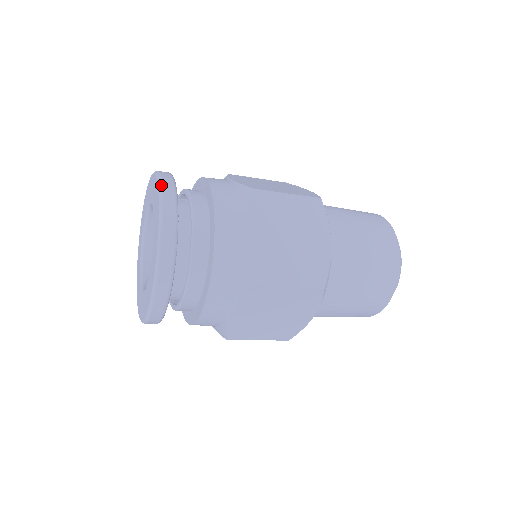
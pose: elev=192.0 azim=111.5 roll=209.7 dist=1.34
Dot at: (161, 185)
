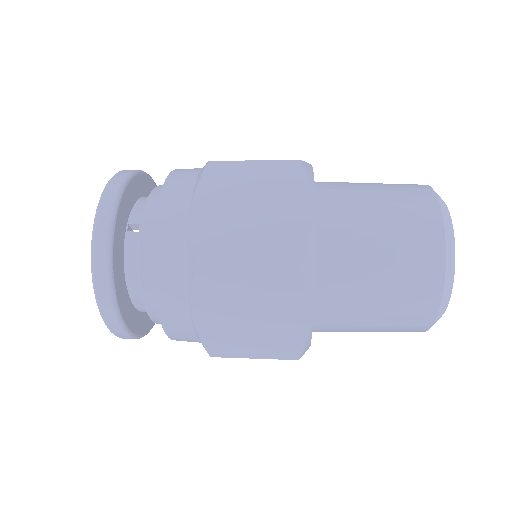
Dot at: (92, 256)
